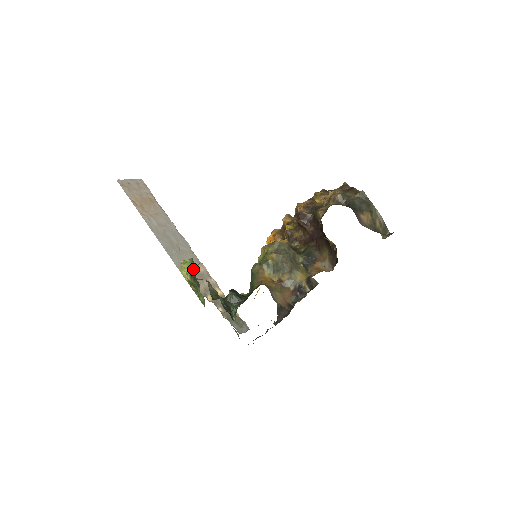
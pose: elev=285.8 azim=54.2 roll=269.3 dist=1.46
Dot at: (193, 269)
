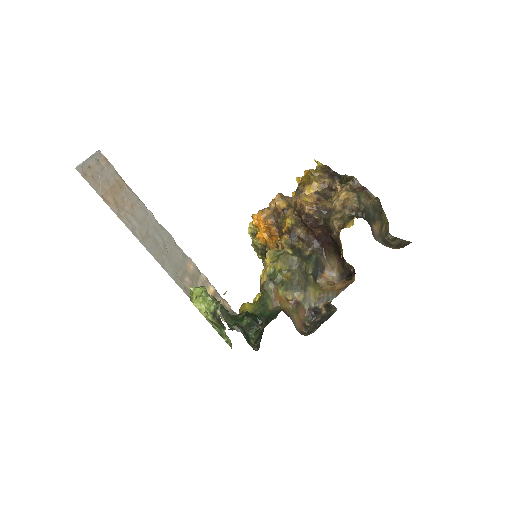
Dot at: (217, 312)
